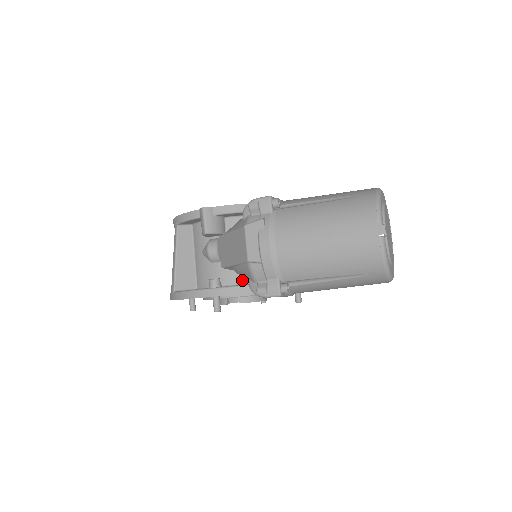
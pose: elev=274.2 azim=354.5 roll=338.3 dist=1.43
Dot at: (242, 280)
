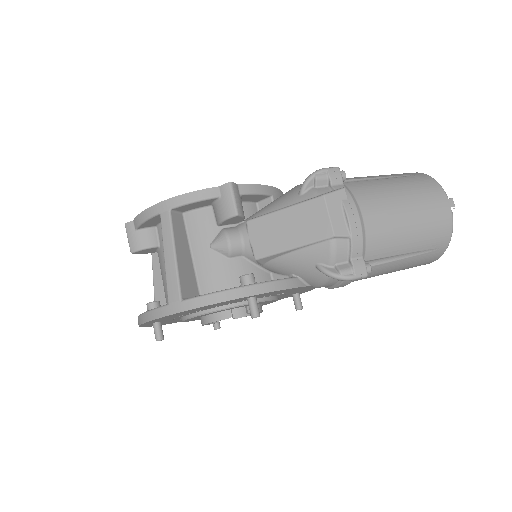
Dot at: (268, 278)
